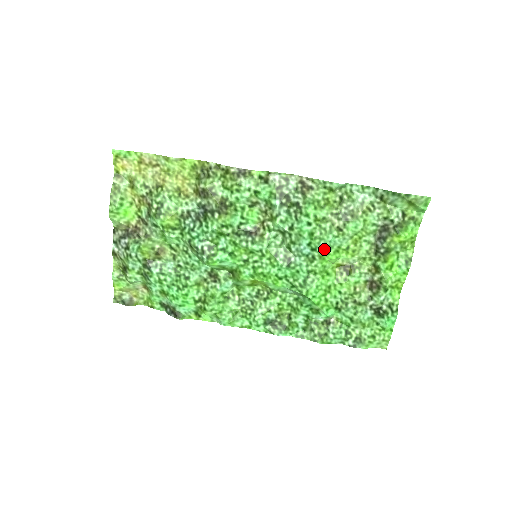
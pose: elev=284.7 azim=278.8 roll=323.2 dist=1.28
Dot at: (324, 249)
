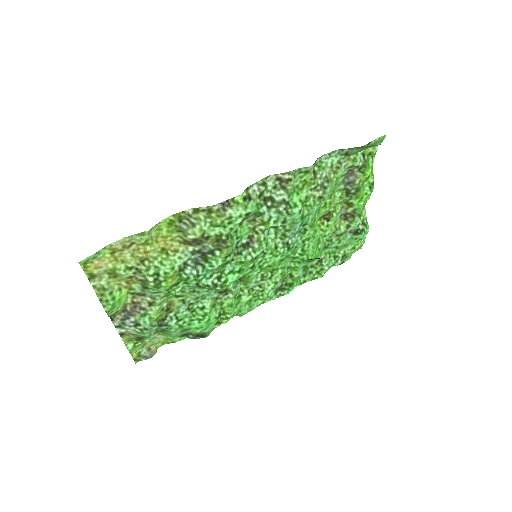
Dot at: (312, 219)
